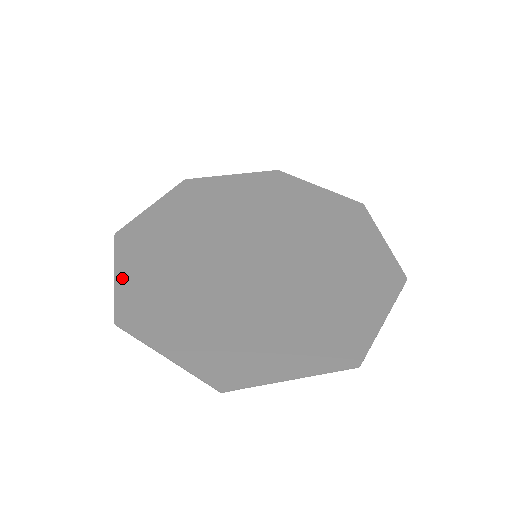
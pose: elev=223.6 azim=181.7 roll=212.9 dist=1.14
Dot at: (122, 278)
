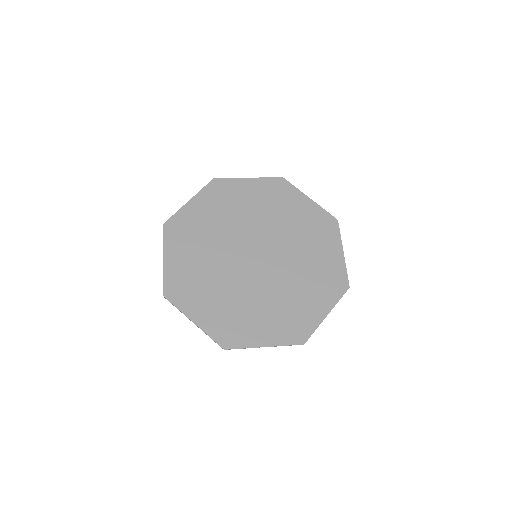
Dot at: (200, 322)
